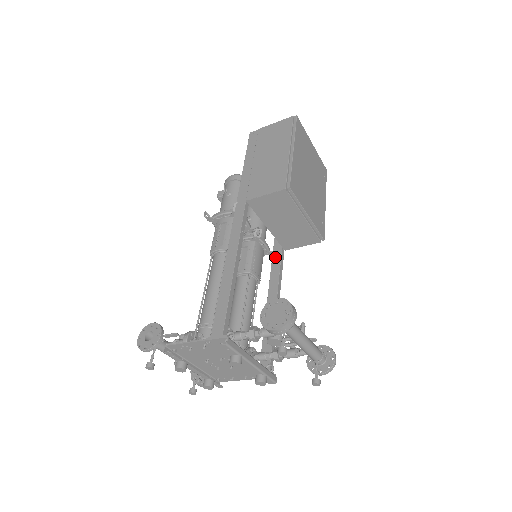
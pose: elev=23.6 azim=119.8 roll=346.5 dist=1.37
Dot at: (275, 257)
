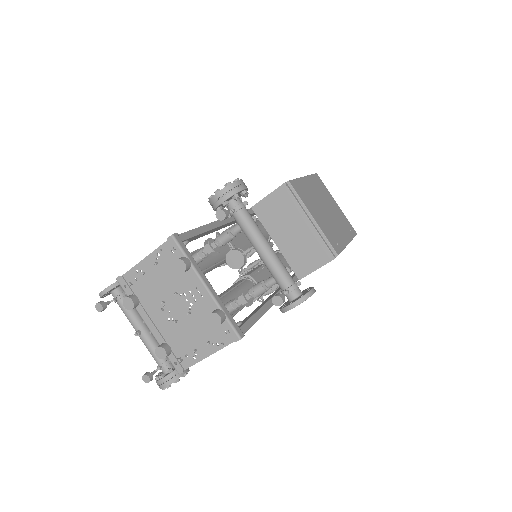
Dot at: occluded
